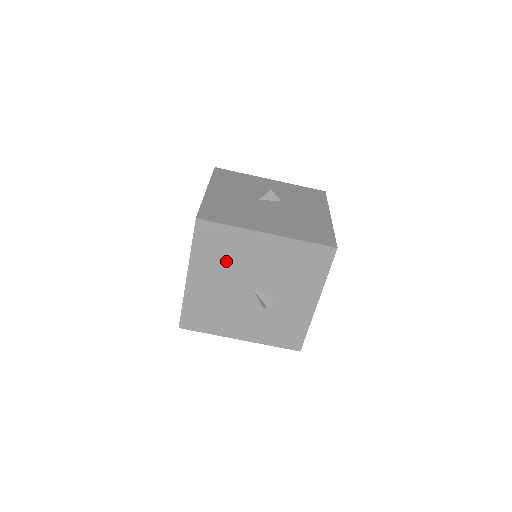
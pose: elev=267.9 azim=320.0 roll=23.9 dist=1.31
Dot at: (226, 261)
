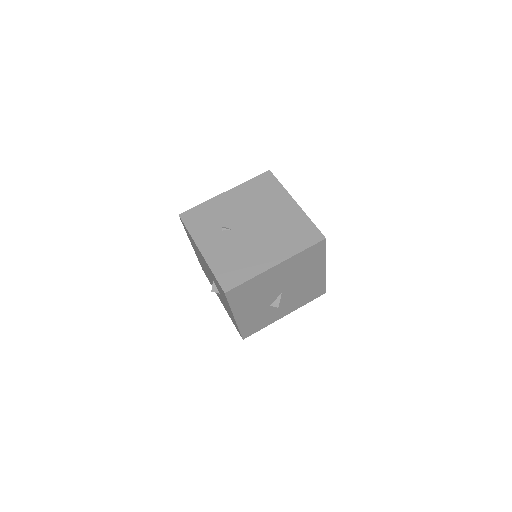
Dot at: (299, 269)
